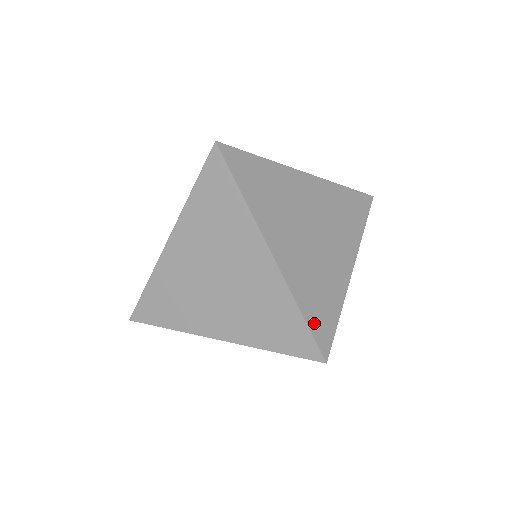
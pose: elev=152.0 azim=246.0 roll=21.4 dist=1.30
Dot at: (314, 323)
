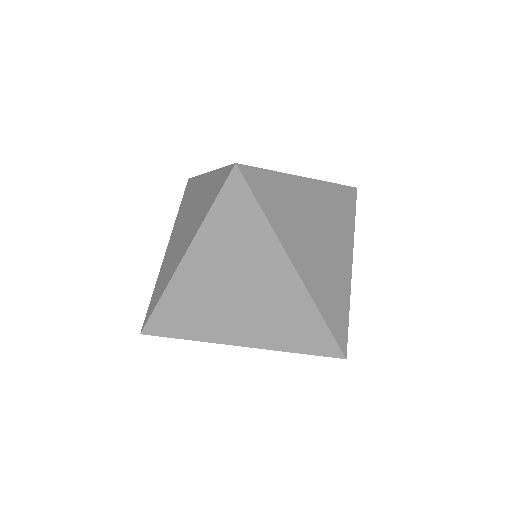
Dot at: (333, 325)
